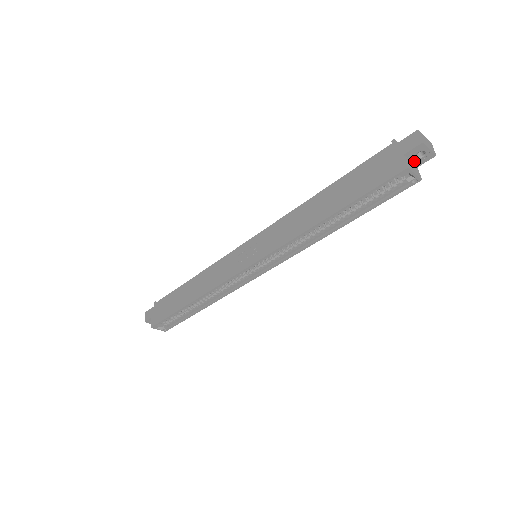
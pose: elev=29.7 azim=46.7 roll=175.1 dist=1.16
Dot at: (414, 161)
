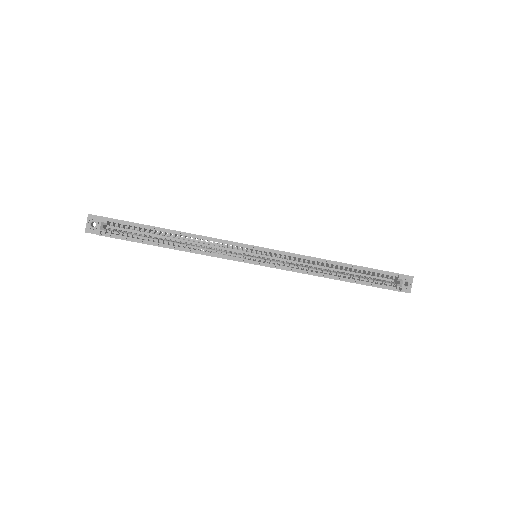
Dot at: occluded
